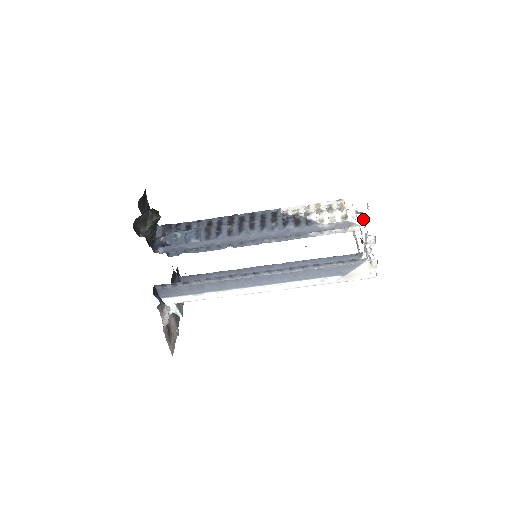
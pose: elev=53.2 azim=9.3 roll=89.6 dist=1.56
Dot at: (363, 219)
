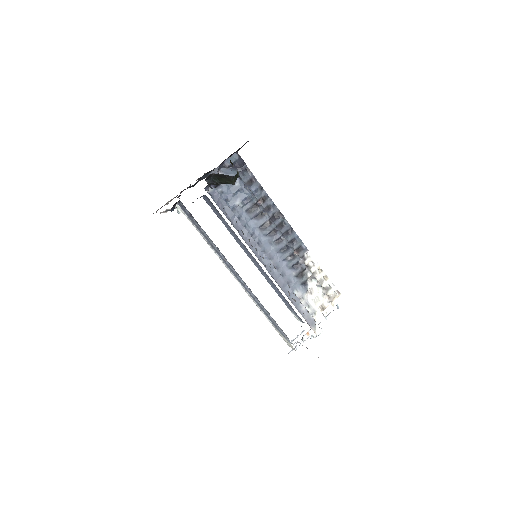
Dot at: occluded
